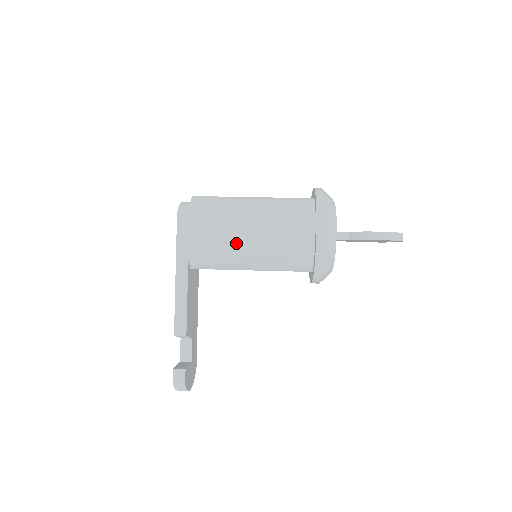
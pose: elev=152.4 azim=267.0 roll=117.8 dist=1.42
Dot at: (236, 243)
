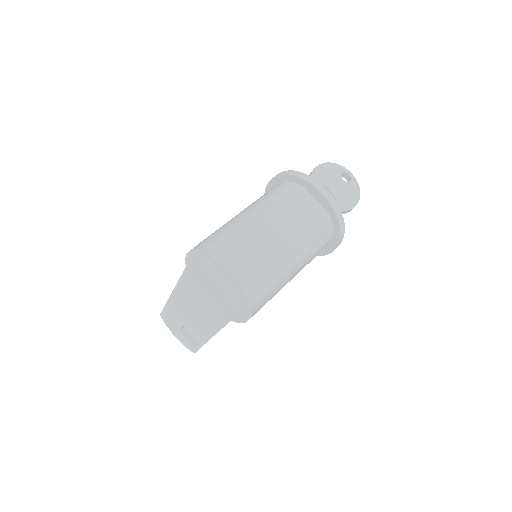
Dot at: occluded
